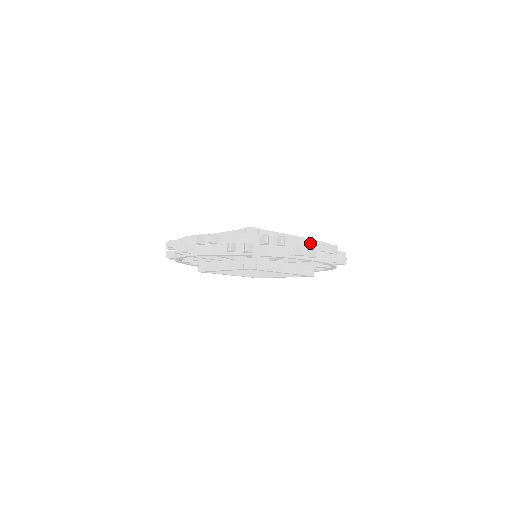
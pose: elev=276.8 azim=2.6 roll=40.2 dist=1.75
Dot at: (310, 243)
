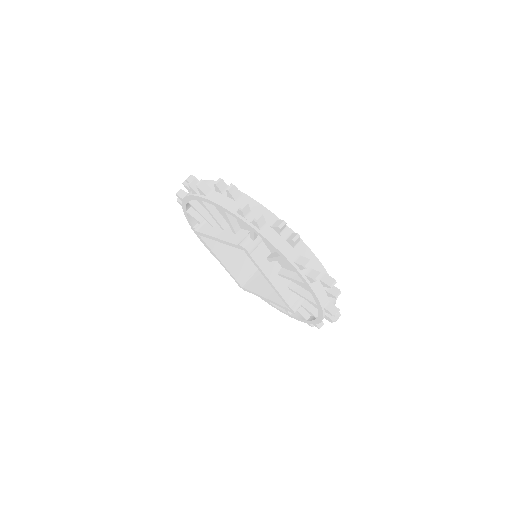
Dot at: (318, 266)
